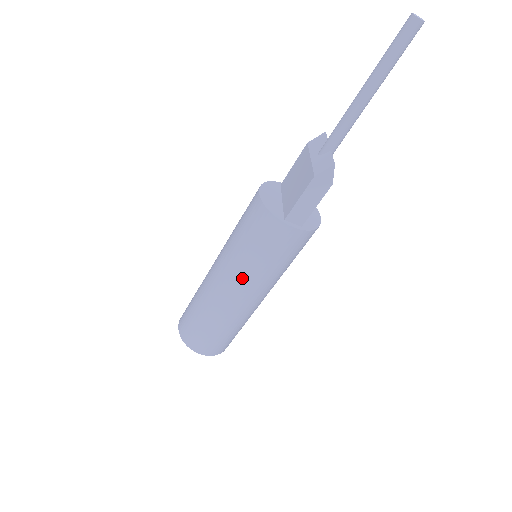
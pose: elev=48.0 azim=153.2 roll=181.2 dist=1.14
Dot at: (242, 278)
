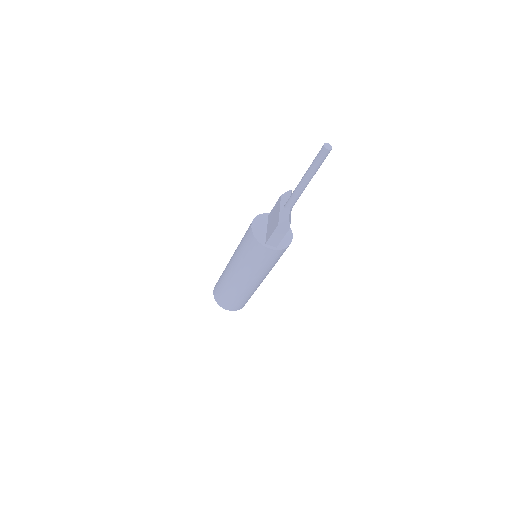
Dot at: (245, 272)
